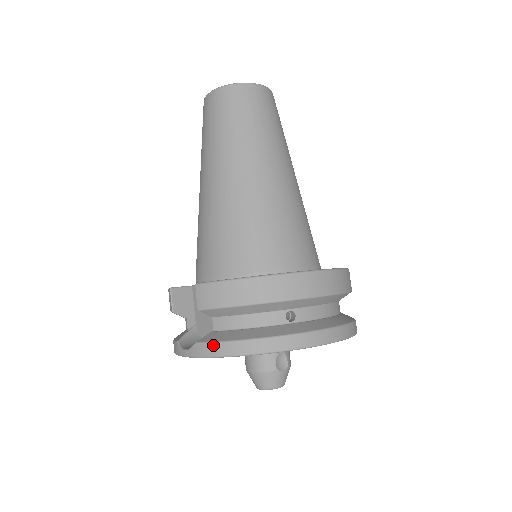
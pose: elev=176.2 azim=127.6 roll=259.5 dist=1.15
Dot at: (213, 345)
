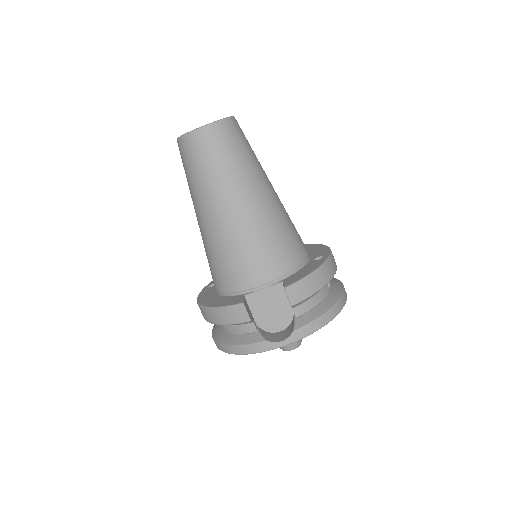
Dot at: (311, 325)
